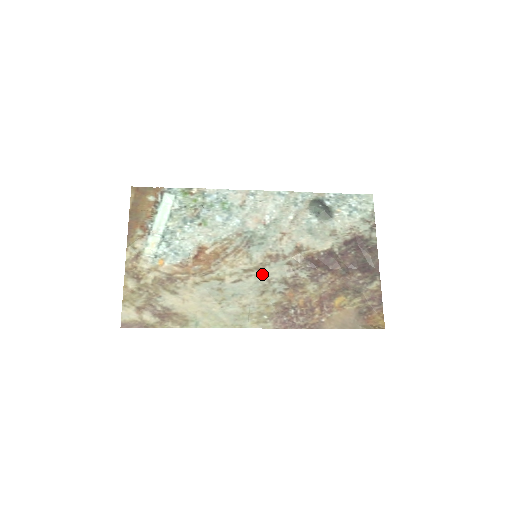
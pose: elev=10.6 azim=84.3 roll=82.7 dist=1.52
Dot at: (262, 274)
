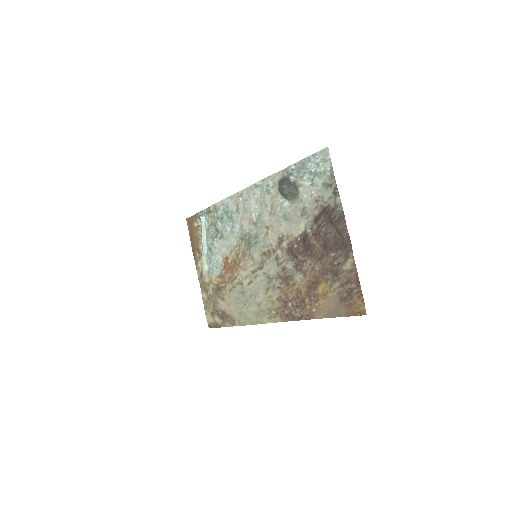
Dot at: (263, 273)
